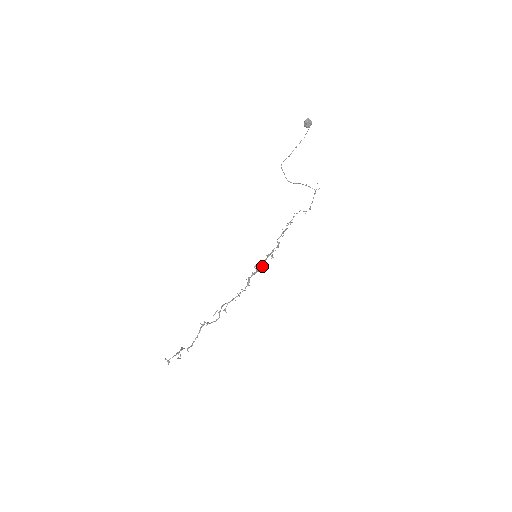
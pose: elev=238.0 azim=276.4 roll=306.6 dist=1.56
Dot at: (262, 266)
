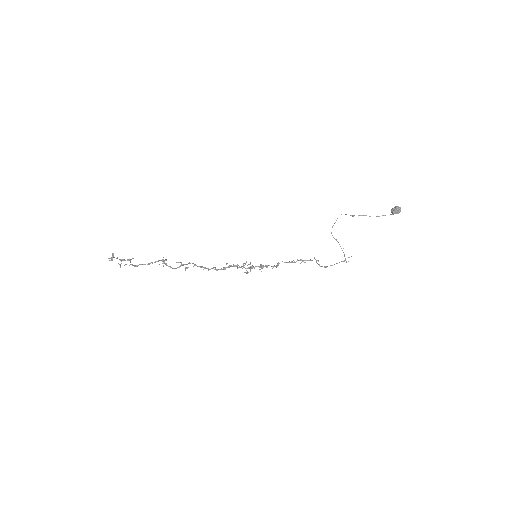
Dot at: (249, 268)
